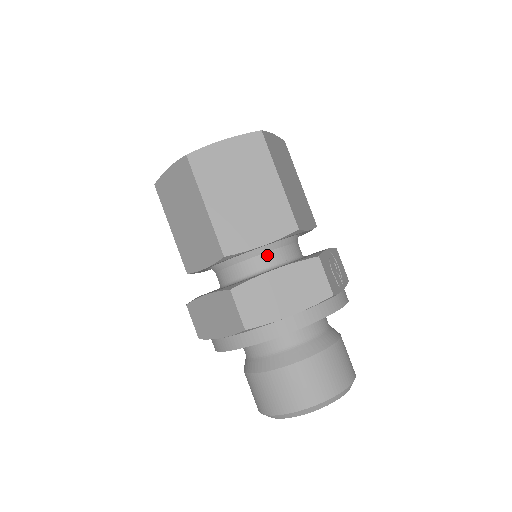
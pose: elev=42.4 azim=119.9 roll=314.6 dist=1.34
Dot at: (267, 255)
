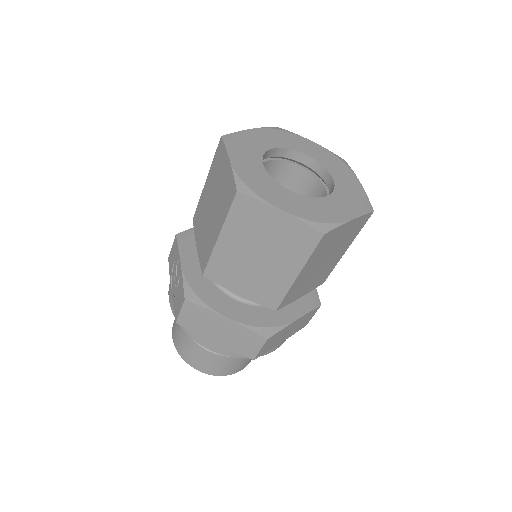
Dot at: occluded
